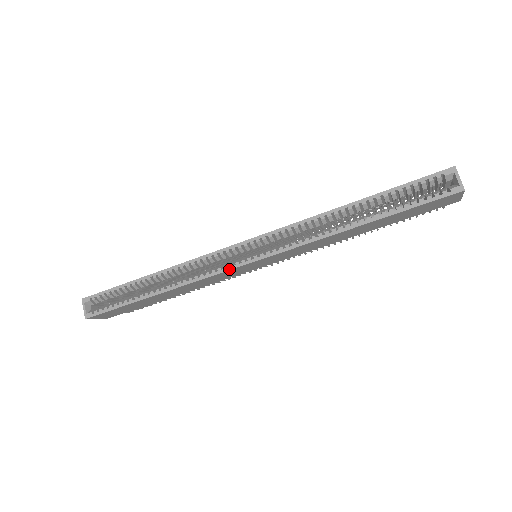
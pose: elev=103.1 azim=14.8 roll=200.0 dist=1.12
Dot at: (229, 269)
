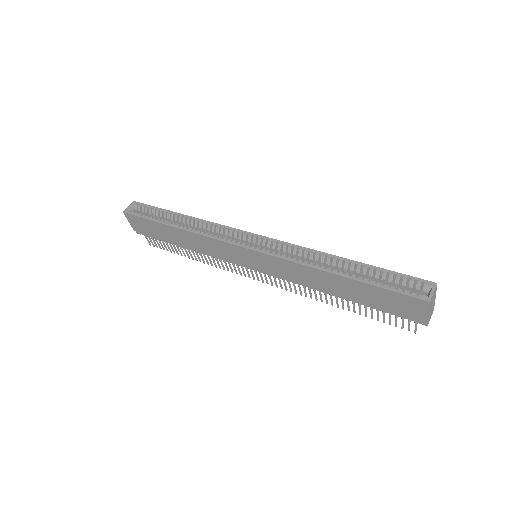
Dot at: (231, 242)
